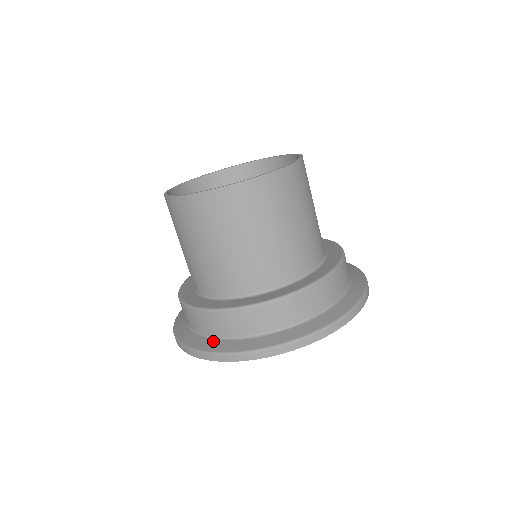
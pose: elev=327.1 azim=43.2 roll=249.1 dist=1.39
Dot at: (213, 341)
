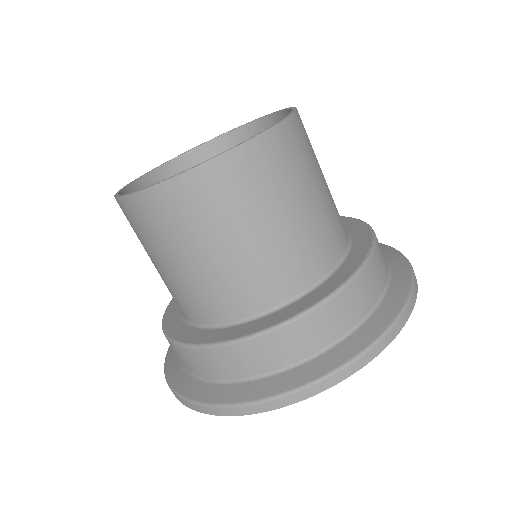
Dot at: (177, 366)
